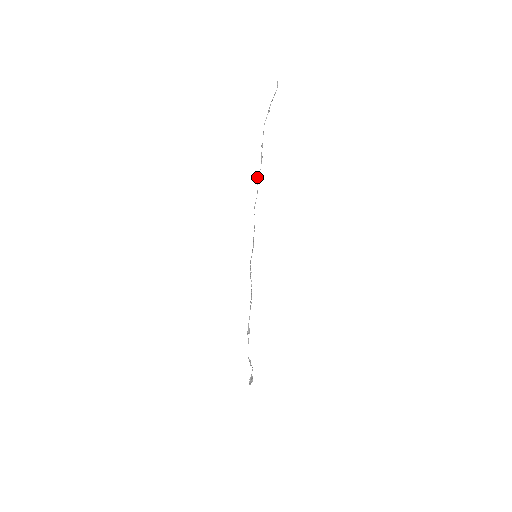
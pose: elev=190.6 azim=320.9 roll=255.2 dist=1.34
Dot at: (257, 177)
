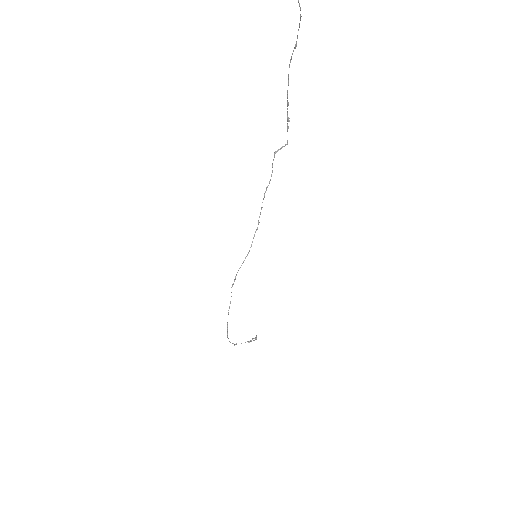
Dot at: (274, 154)
